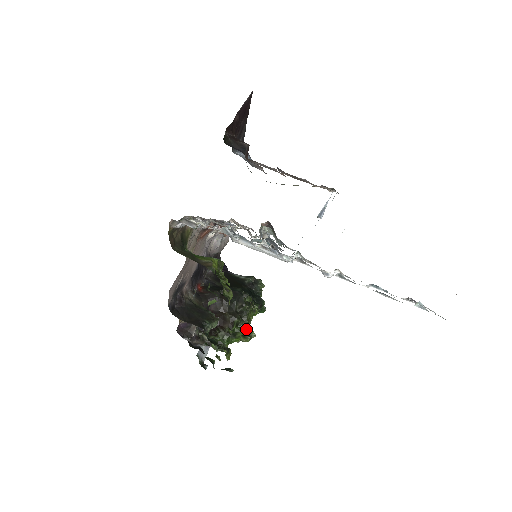
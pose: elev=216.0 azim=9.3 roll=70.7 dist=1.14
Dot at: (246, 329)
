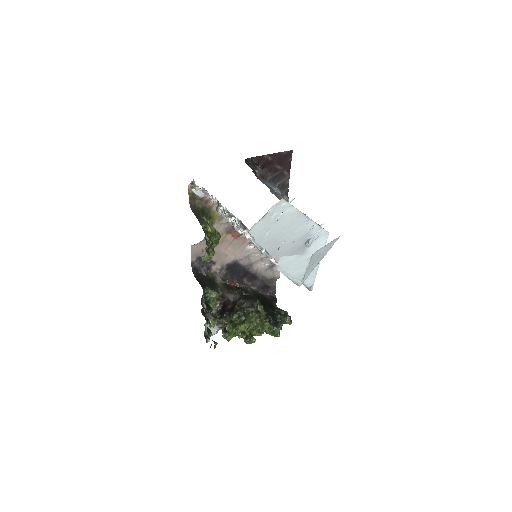
Dot at: (243, 323)
